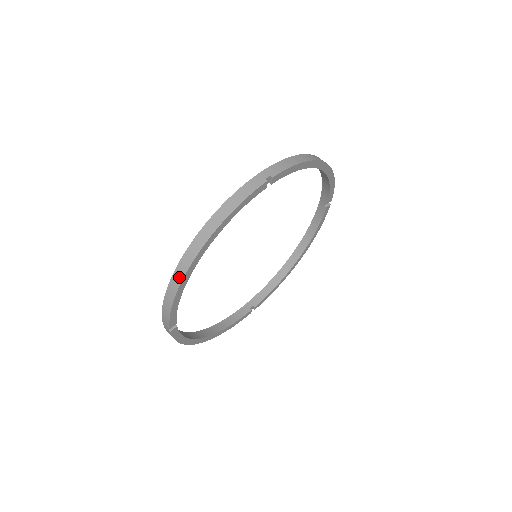
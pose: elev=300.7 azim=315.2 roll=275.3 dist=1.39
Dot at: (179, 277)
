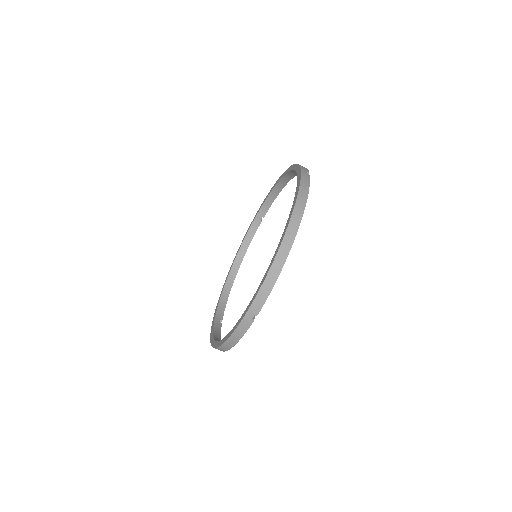
Dot at: occluded
